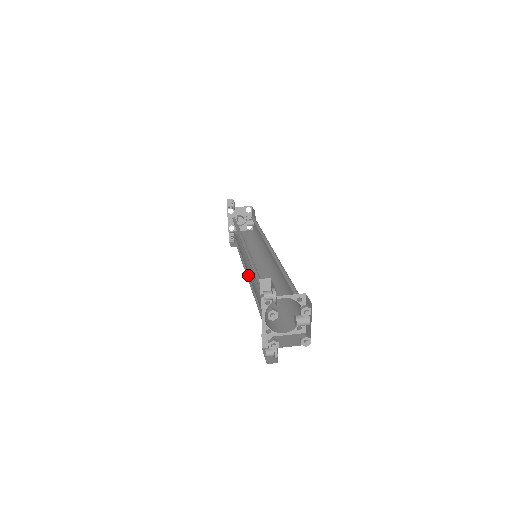
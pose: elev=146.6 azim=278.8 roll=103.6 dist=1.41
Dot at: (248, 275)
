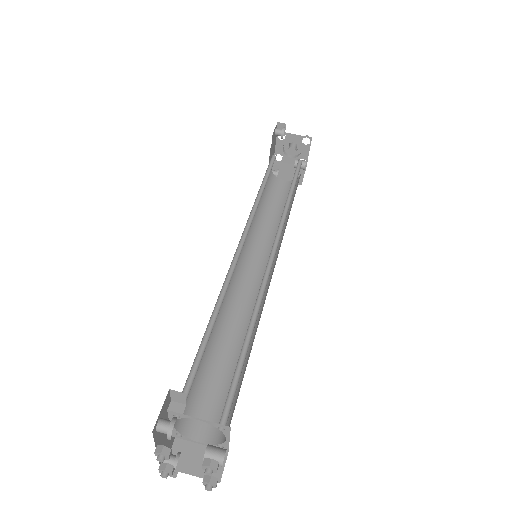
Dot at: (235, 281)
